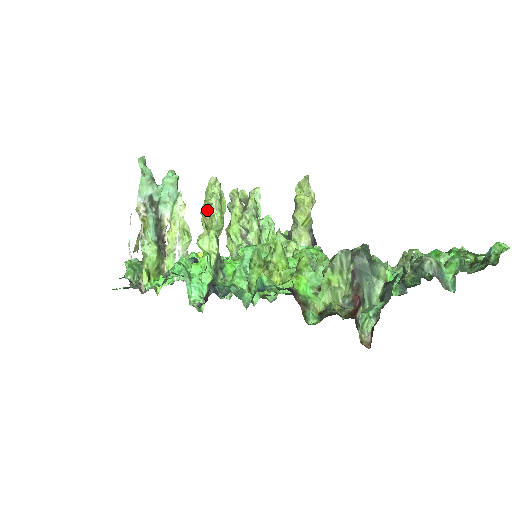
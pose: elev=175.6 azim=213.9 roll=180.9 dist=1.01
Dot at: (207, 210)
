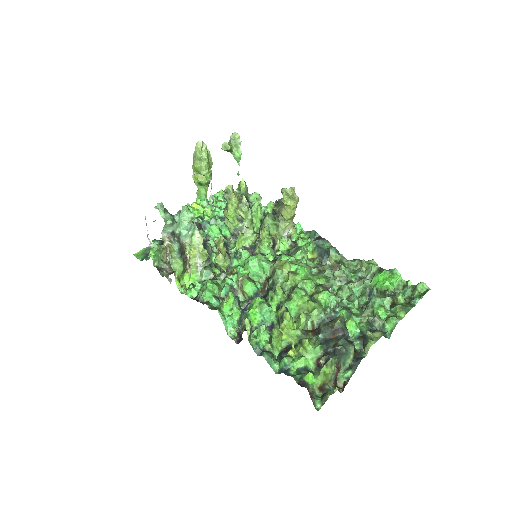
Dot at: (221, 244)
